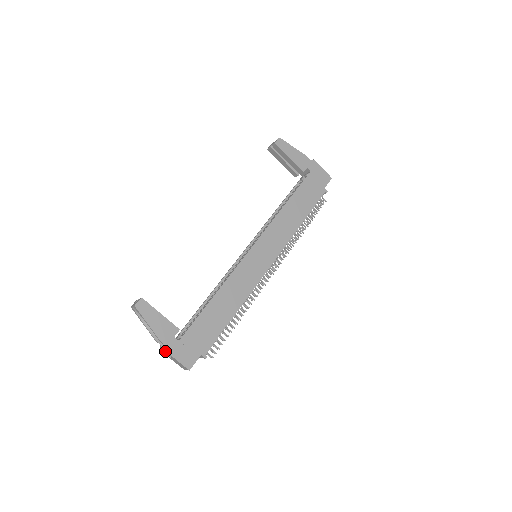
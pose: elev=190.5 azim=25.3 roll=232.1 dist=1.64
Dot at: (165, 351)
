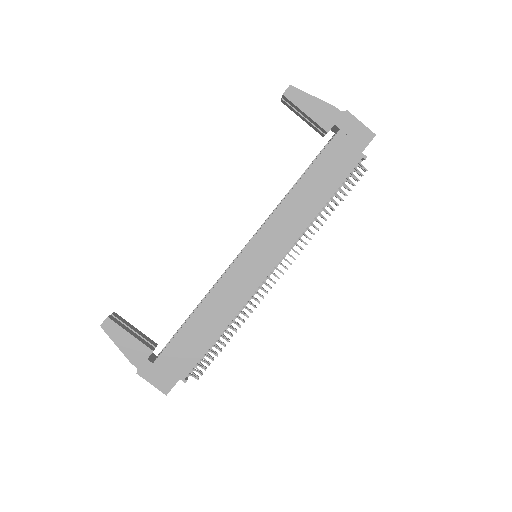
Dot at: (138, 374)
